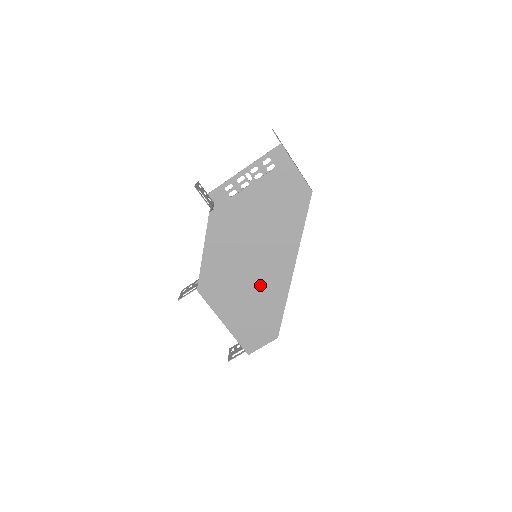
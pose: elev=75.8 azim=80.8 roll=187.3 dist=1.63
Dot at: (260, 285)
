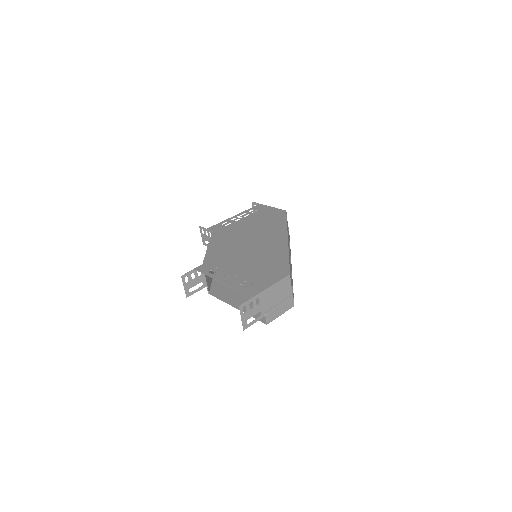
Dot at: occluded
